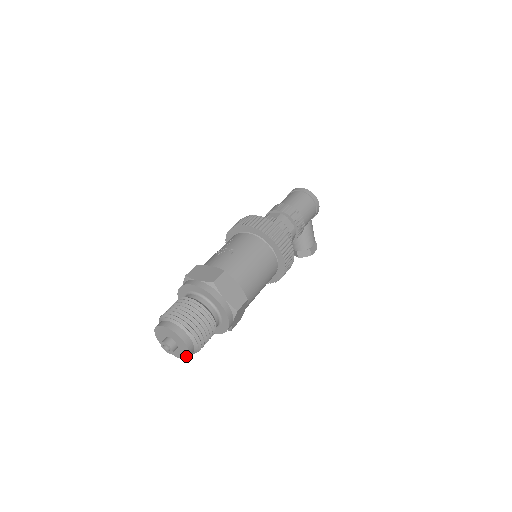
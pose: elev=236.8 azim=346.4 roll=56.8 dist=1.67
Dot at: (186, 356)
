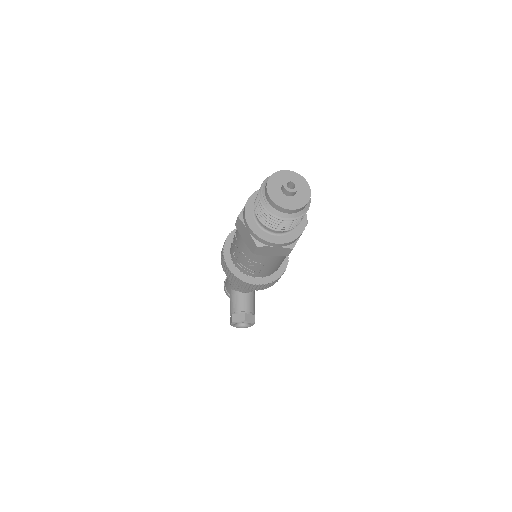
Dot at: (303, 203)
